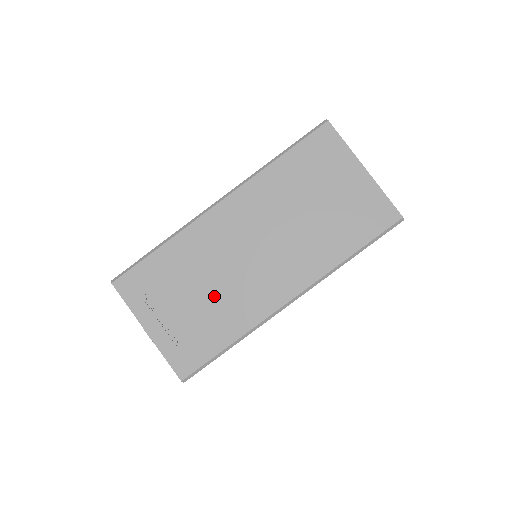
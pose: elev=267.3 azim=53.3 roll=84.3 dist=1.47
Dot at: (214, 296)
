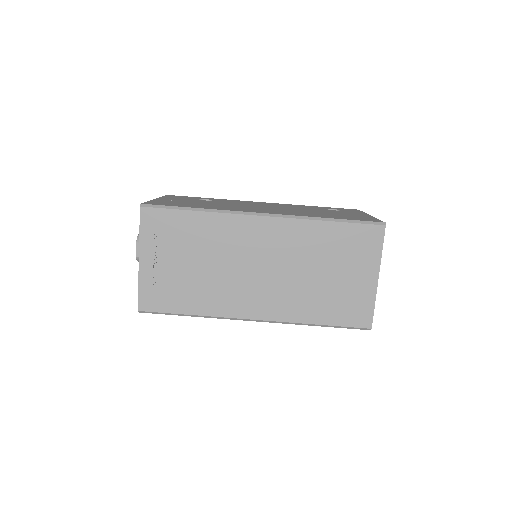
Dot at: (206, 275)
